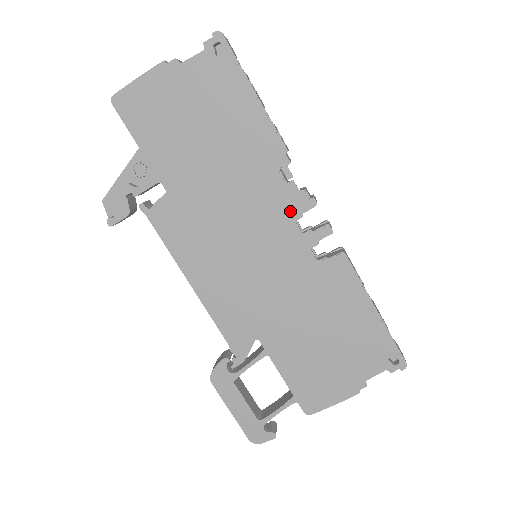
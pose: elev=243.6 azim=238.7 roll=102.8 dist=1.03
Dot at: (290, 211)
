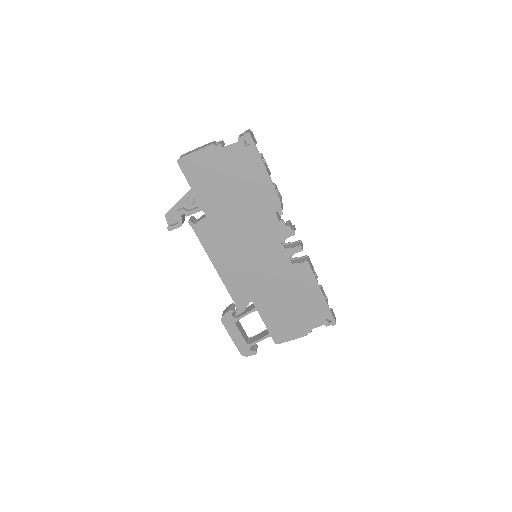
Dot at: (279, 236)
